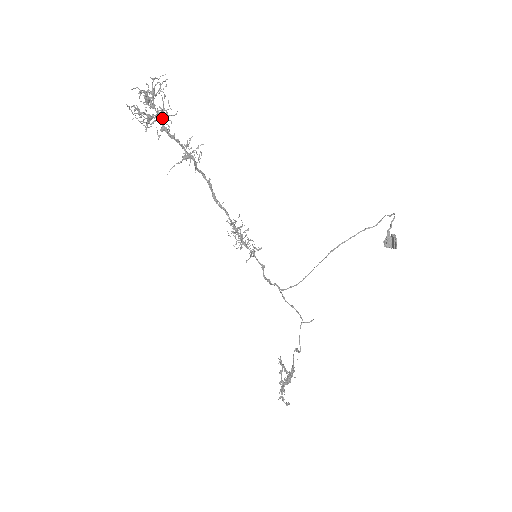
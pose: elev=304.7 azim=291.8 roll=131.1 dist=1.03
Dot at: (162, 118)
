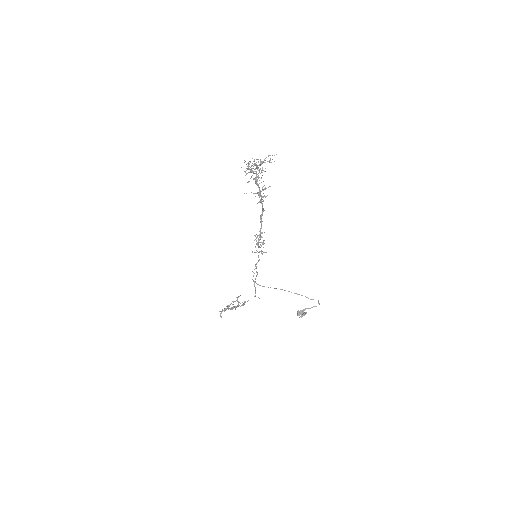
Dot at: (257, 176)
